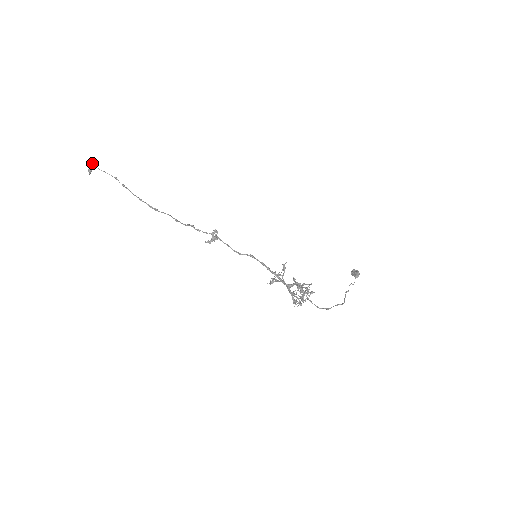
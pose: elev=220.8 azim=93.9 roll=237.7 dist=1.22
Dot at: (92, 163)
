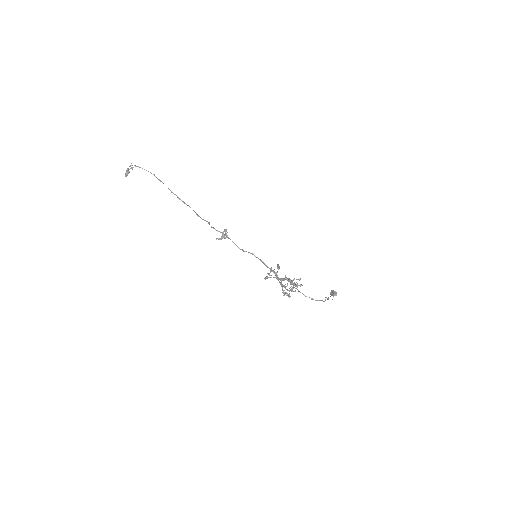
Dot at: (129, 169)
